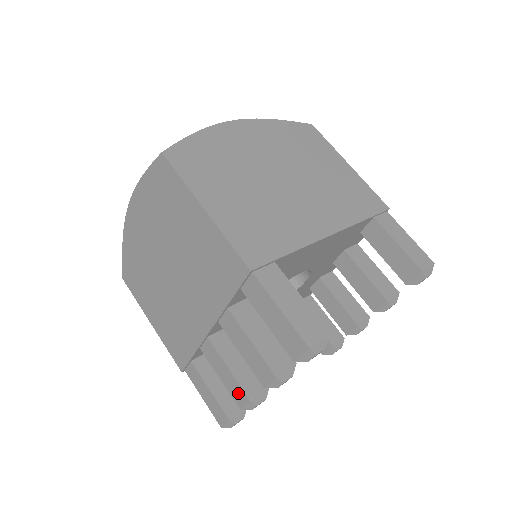
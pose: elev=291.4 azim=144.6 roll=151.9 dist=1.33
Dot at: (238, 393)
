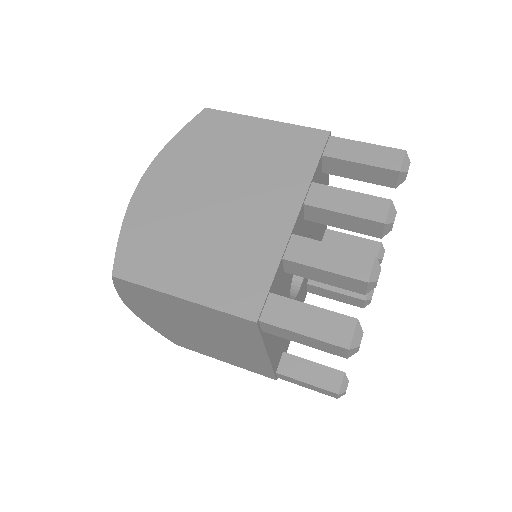
Dot at: (357, 262)
